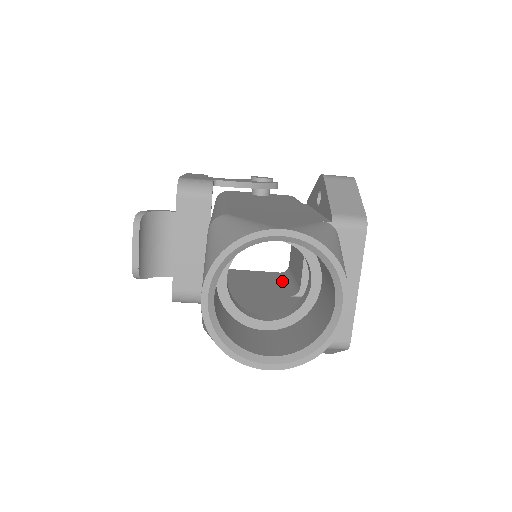
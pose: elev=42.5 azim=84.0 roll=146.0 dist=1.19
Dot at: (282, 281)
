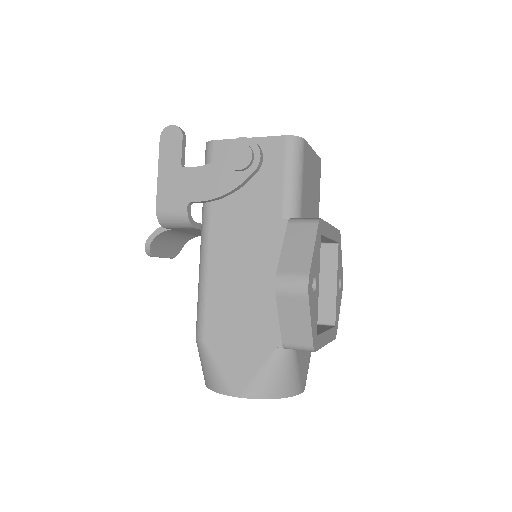
Dot at: occluded
